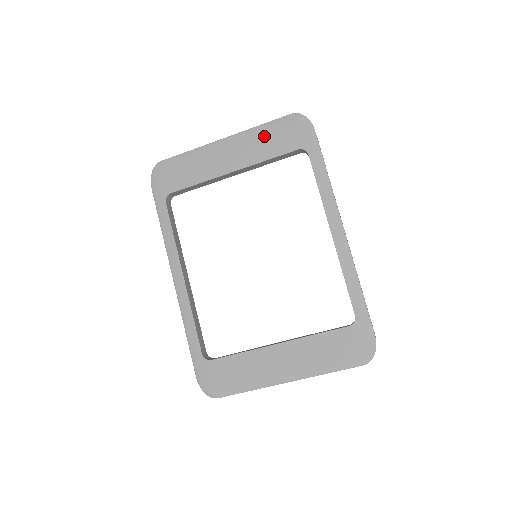
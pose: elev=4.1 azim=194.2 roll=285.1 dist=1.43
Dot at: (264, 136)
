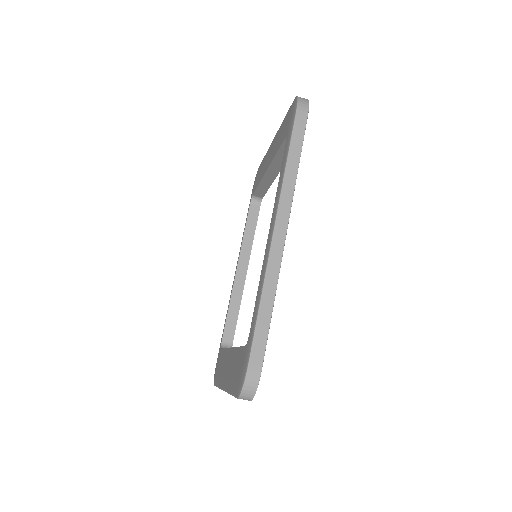
Dot at: (281, 129)
